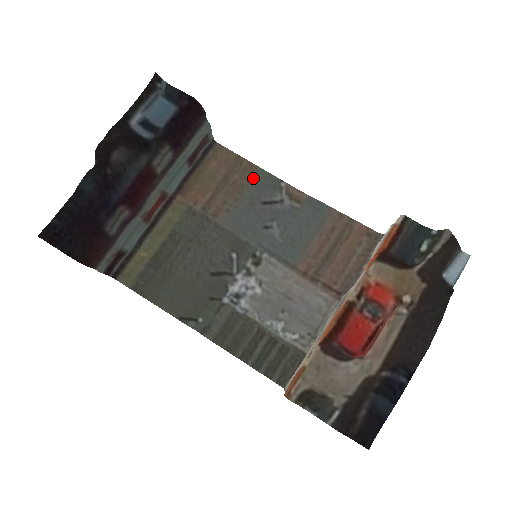
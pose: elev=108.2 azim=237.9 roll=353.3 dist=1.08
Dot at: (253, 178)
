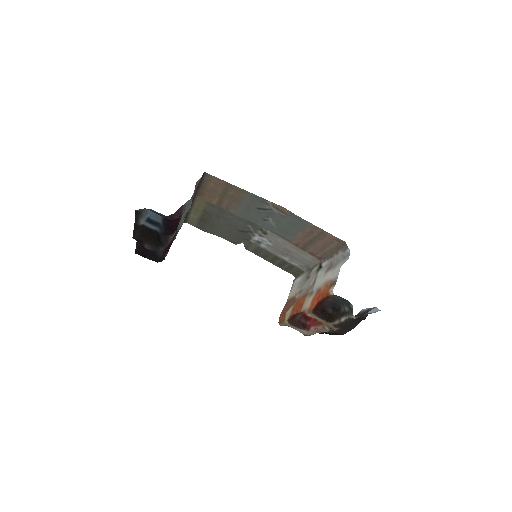
Dot at: (245, 196)
